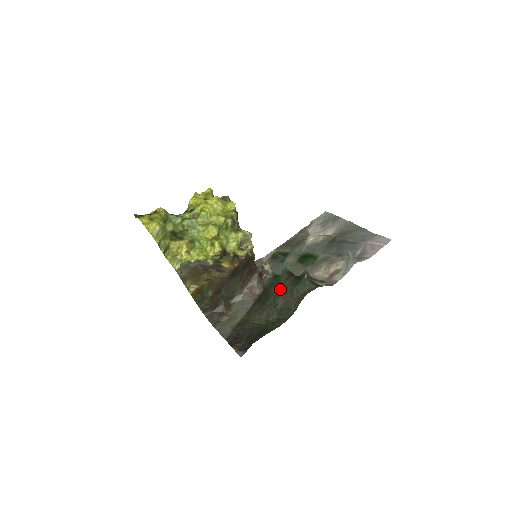
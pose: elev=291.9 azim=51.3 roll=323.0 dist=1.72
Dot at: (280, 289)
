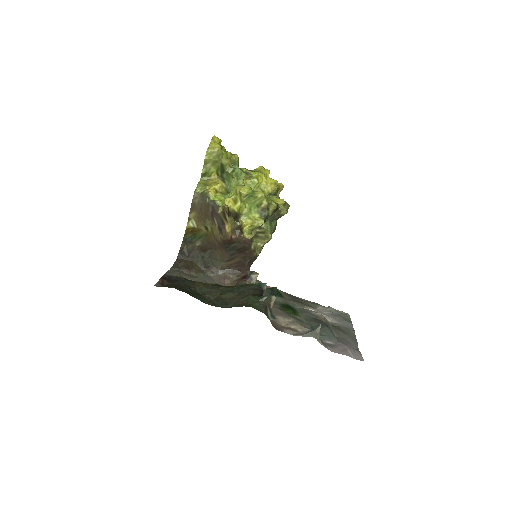
Dot at: (241, 289)
